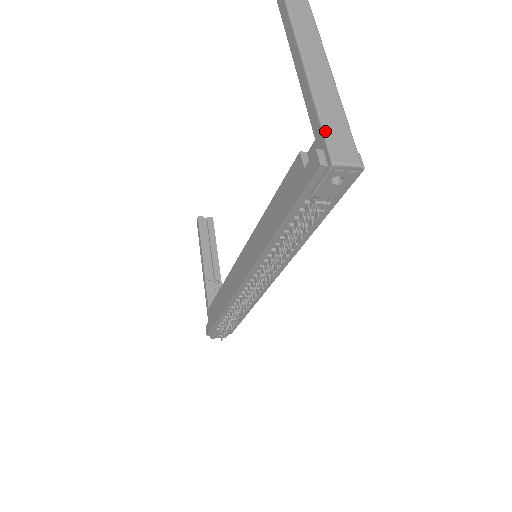
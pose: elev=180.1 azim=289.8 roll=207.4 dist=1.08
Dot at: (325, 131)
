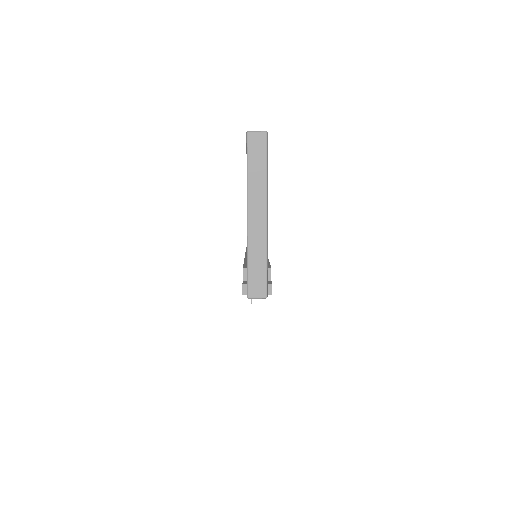
Dot at: (248, 275)
